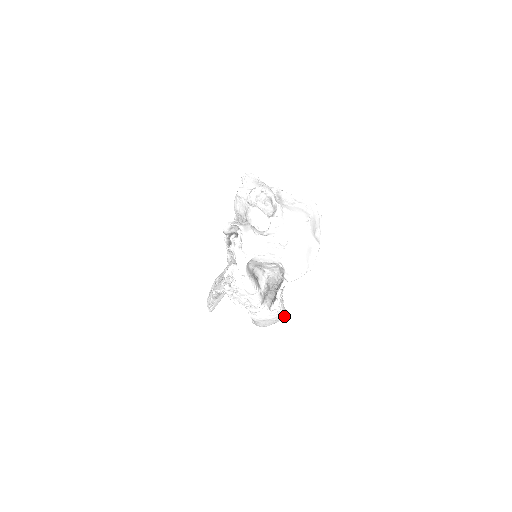
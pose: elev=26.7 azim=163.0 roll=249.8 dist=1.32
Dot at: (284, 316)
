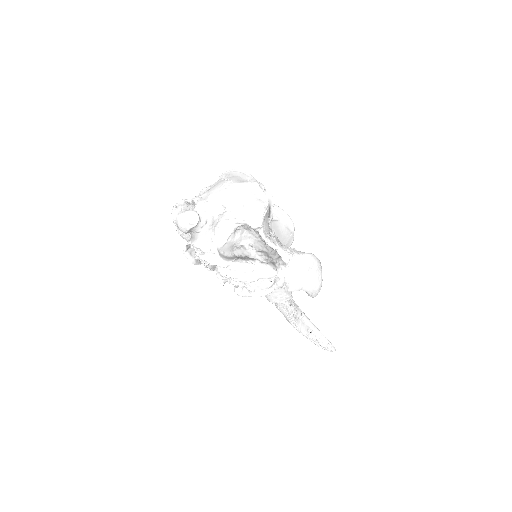
Dot at: (312, 258)
